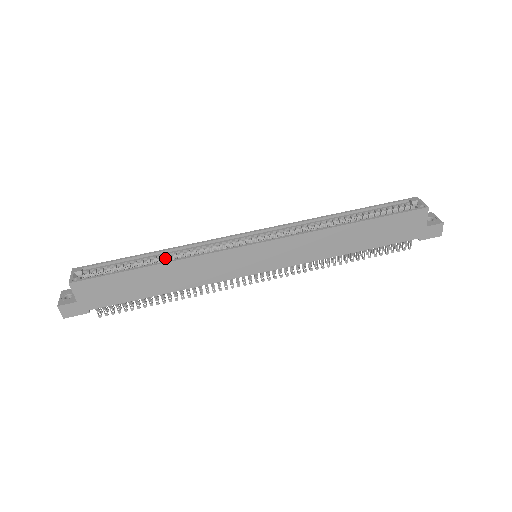
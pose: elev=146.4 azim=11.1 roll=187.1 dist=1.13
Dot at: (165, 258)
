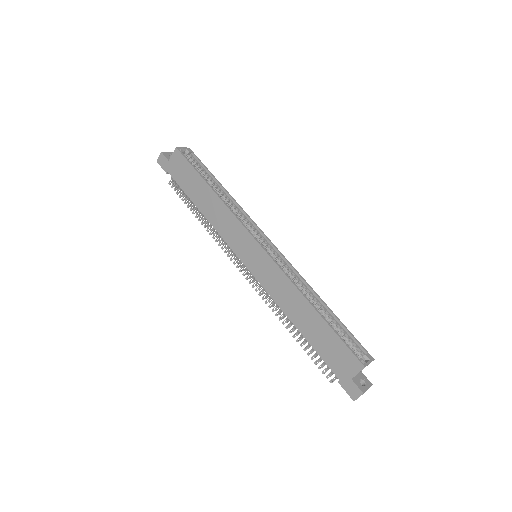
Dot at: (223, 197)
